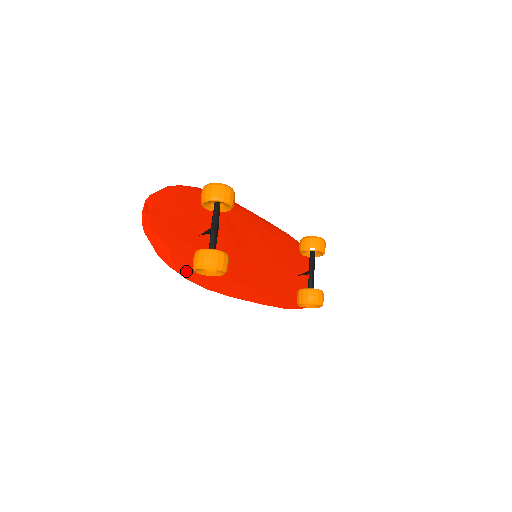
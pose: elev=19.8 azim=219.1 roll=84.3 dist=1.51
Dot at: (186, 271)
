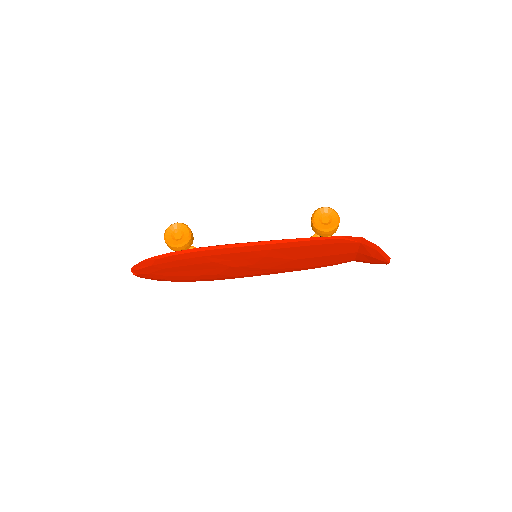
Dot at: (170, 254)
